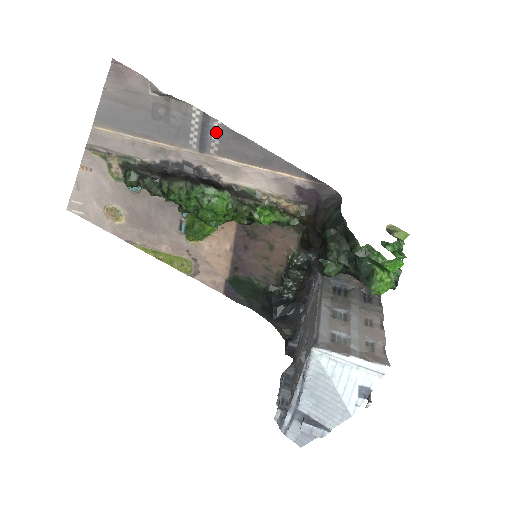
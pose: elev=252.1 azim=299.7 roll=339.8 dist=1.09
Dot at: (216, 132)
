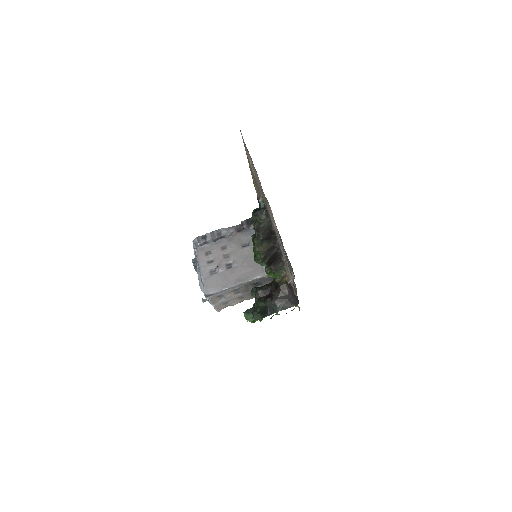
Dot at: occluded
